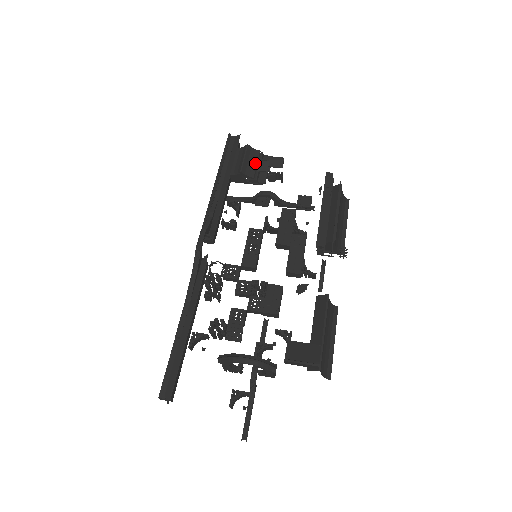
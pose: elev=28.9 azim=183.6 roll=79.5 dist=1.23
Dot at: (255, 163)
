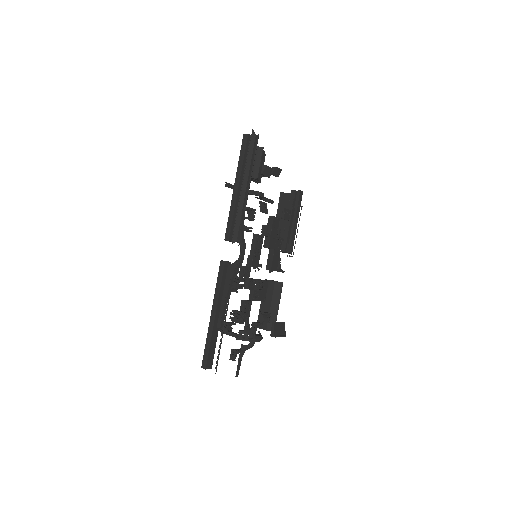
Dot at: (265, 169)
